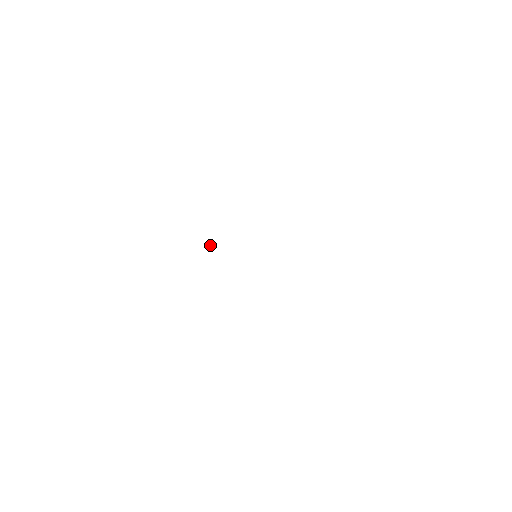
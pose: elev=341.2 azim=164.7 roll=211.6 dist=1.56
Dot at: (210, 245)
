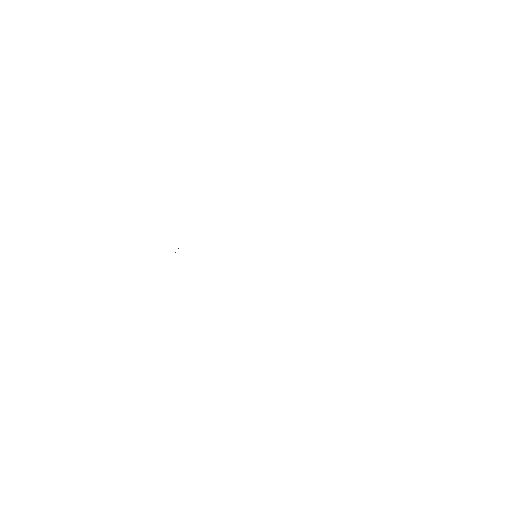
Dot at: occluded
